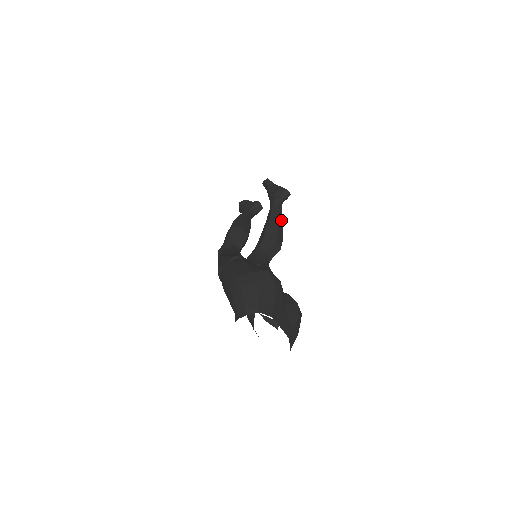
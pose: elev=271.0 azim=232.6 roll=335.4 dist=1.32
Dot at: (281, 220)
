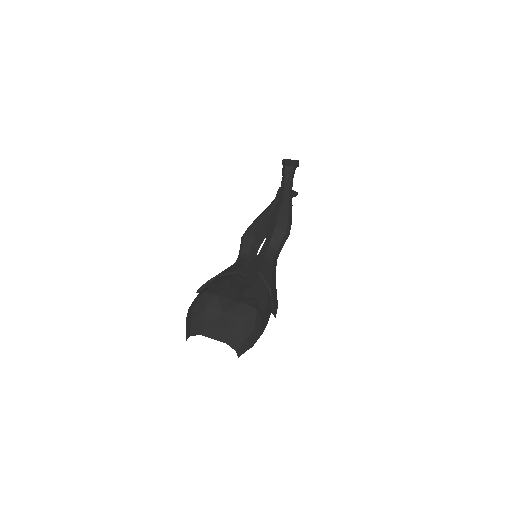
Dot at: (286, 200)
